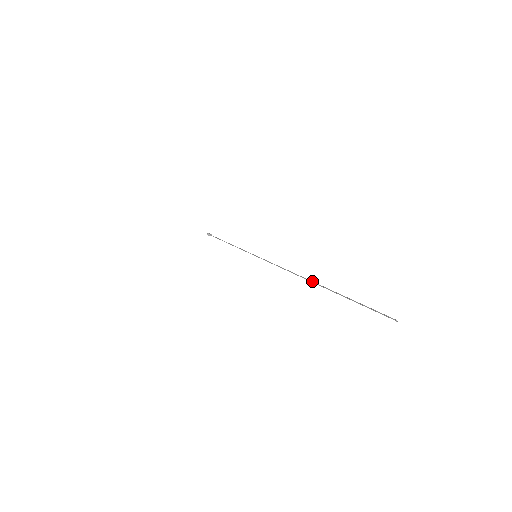
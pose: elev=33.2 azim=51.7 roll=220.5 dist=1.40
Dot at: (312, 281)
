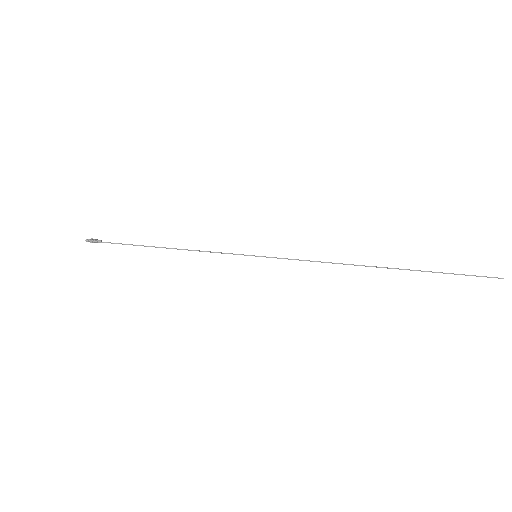
Dot at: (384, 267)
